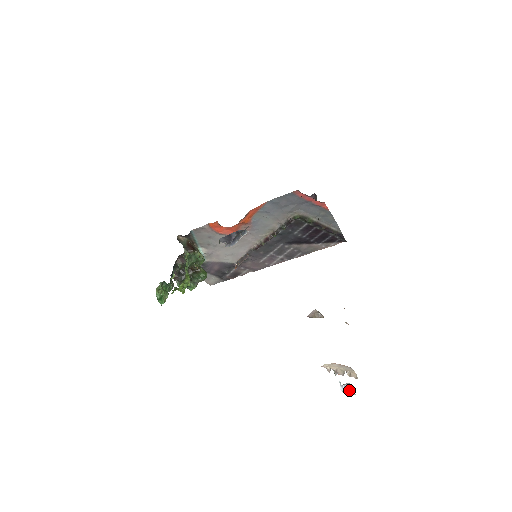
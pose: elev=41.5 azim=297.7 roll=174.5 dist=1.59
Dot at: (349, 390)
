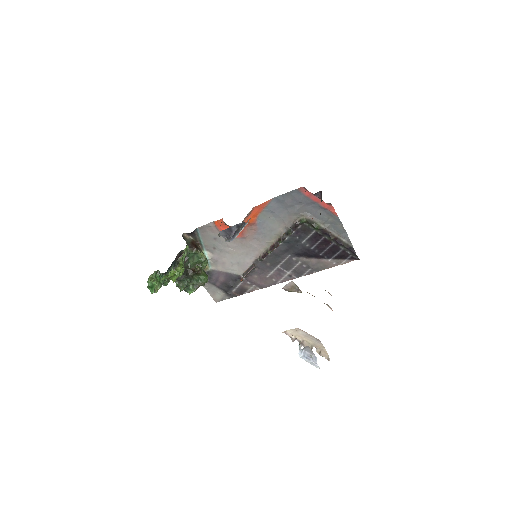
Dot at: (310, 358)
